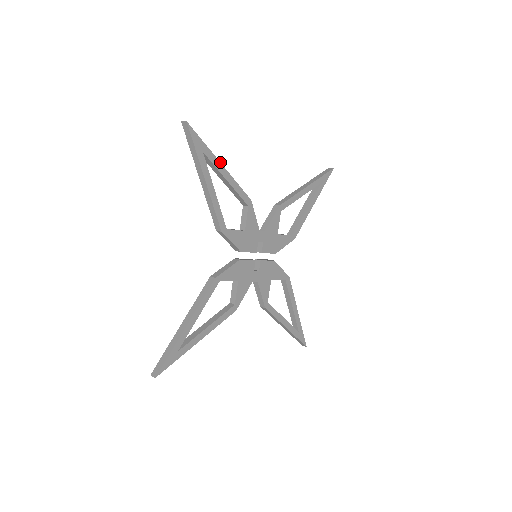
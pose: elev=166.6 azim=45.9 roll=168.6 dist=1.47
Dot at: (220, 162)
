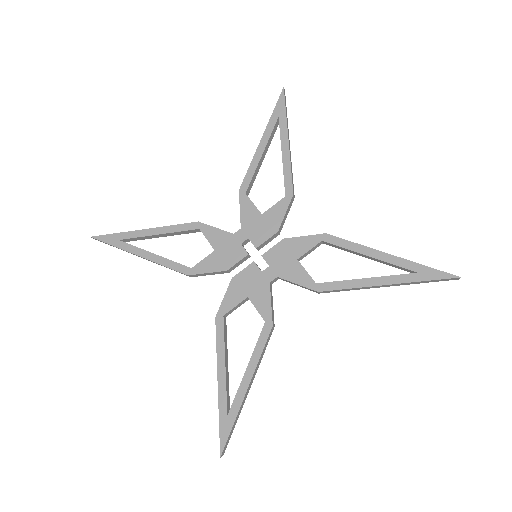
Dot at: (140, 230)
